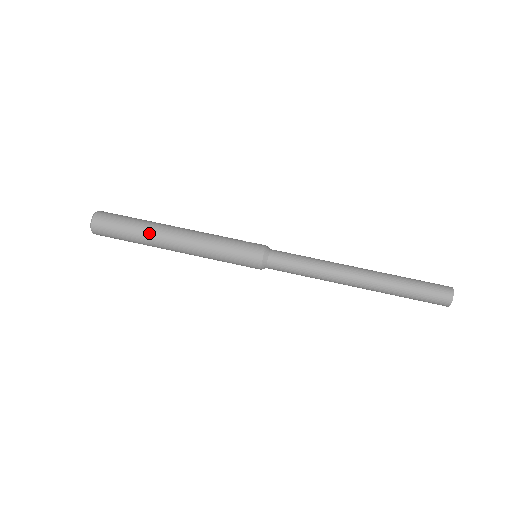
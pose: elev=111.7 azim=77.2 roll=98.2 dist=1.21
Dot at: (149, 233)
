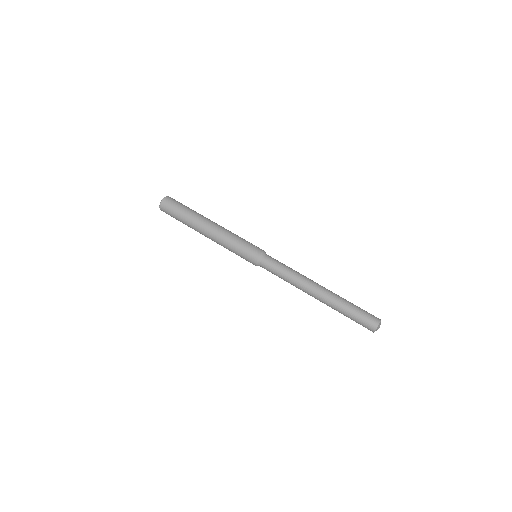
Dot at: (192, 221)
